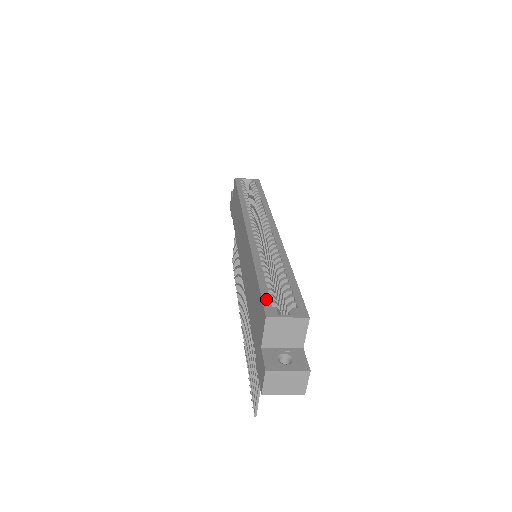
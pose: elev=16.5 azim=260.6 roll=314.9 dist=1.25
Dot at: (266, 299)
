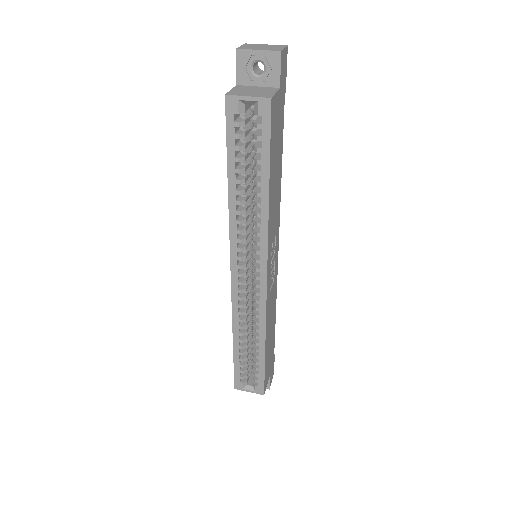
Dot at: (237, 376)
